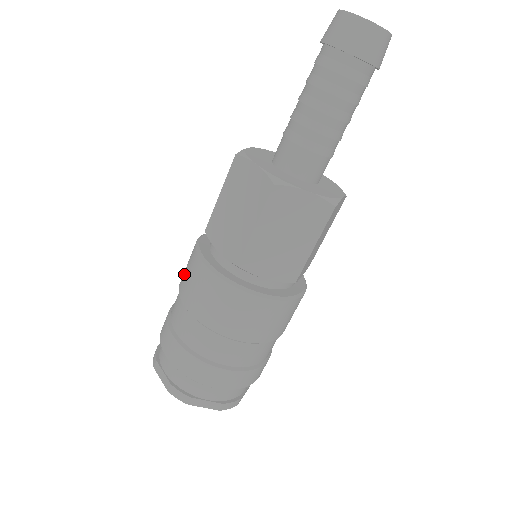
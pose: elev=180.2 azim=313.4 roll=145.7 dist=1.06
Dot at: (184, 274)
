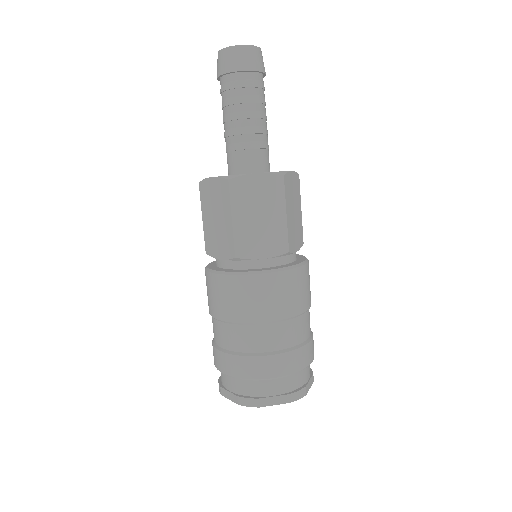
Dot at: occluded
